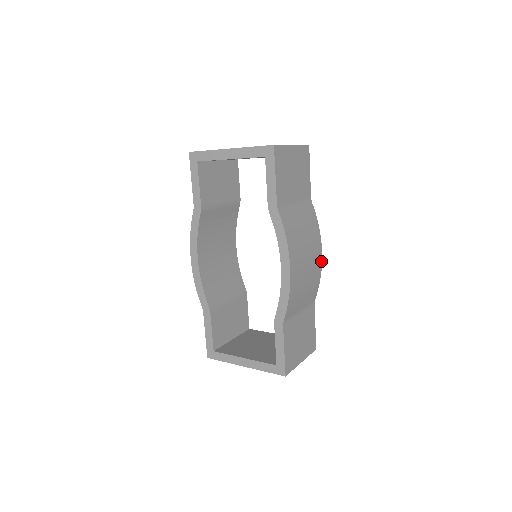
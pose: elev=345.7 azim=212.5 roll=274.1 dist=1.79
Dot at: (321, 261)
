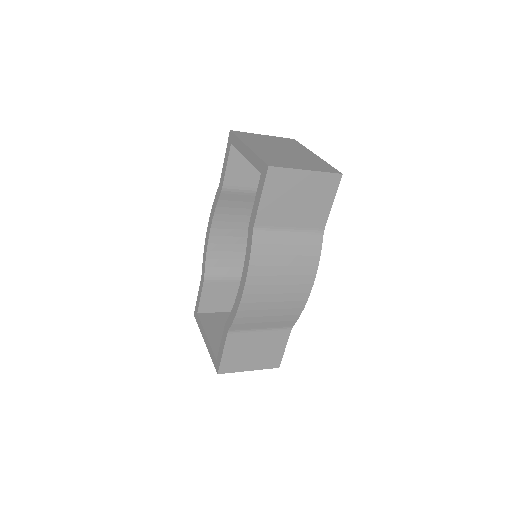
Dot at: (308, 296)
